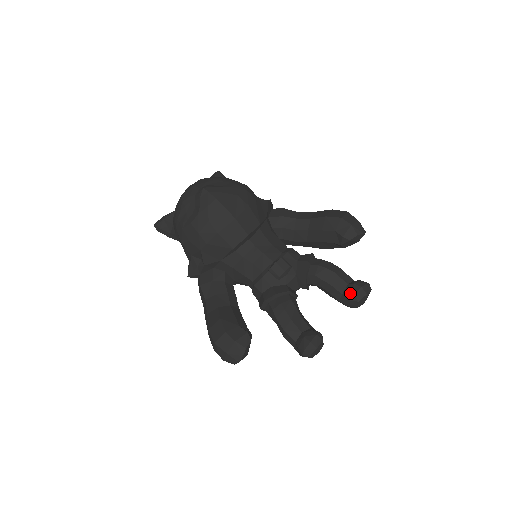
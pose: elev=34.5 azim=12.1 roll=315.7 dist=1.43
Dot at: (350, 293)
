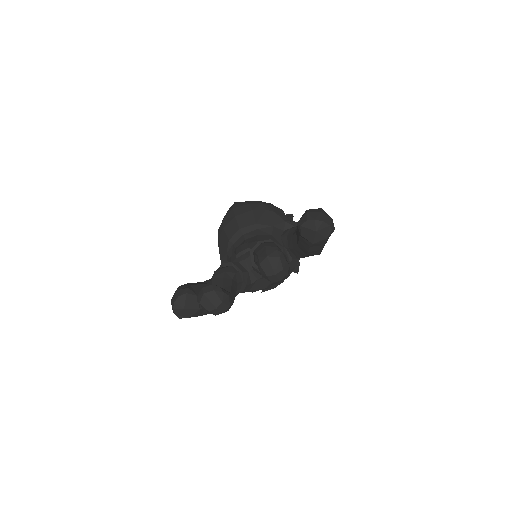
Dot at: occluded
